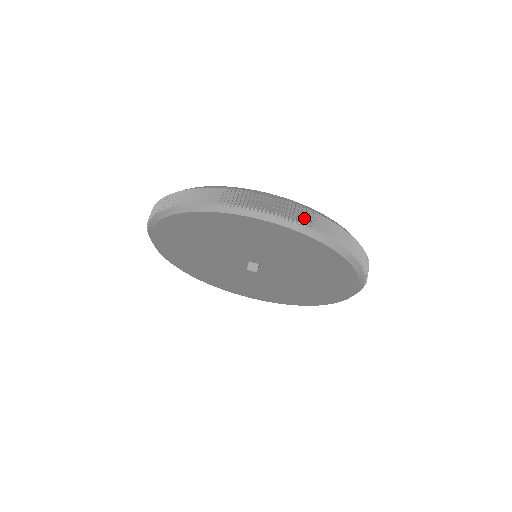
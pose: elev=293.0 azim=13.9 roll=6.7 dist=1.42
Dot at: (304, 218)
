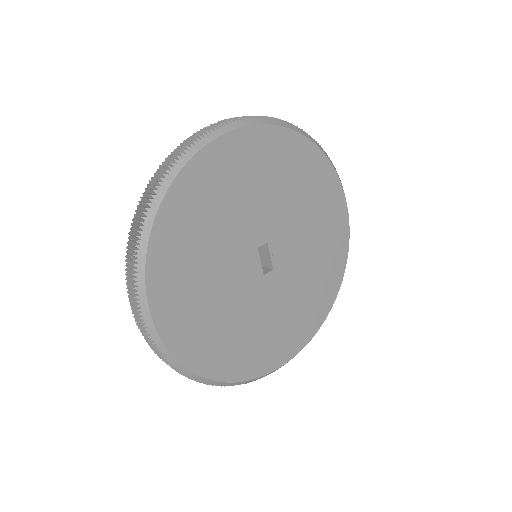
Dot at: occluded
